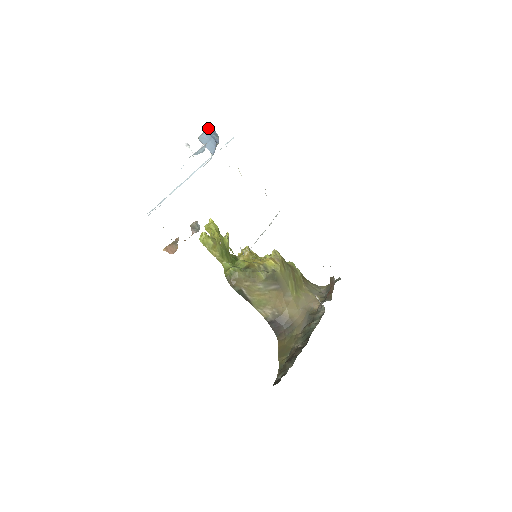
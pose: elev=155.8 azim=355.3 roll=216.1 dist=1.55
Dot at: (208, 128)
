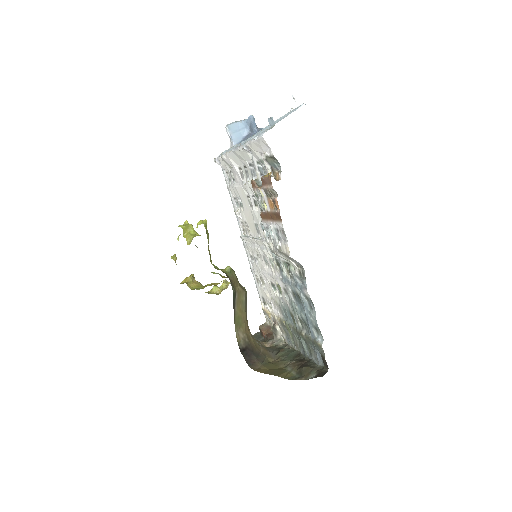
Dot at: (252, 115)
